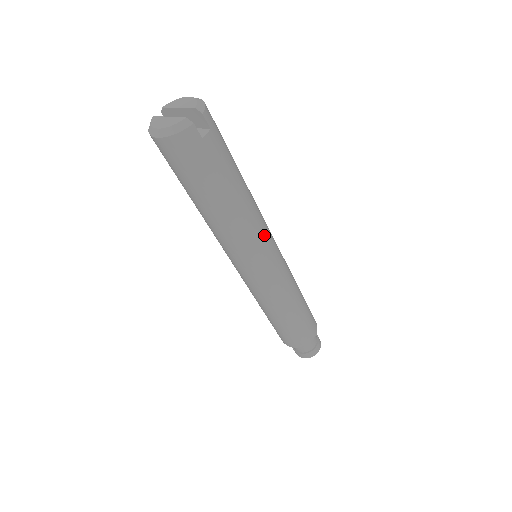
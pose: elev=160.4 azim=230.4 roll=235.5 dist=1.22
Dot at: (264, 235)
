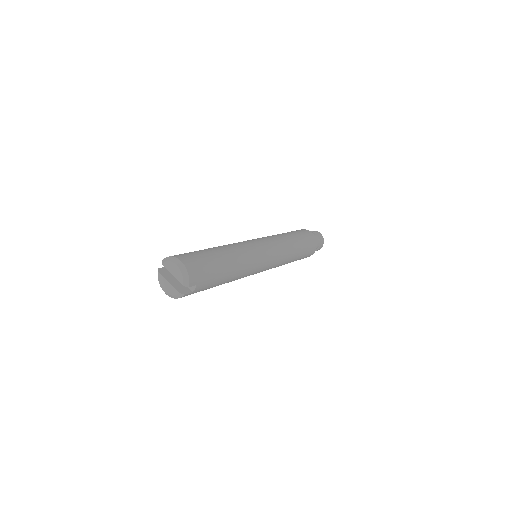
Dot at: (255, 268)
